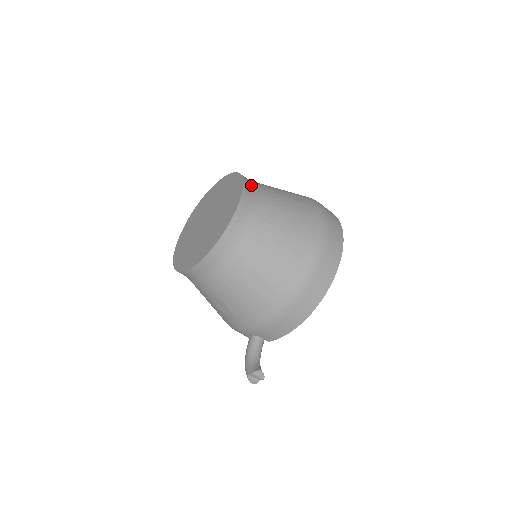
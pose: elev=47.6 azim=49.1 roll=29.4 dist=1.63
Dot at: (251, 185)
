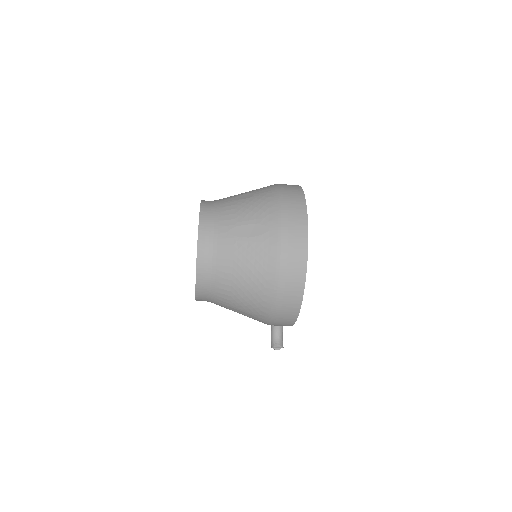
Dot at: (207, 239)
